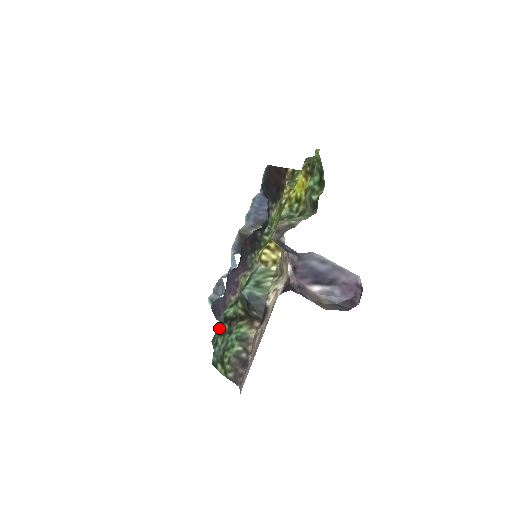
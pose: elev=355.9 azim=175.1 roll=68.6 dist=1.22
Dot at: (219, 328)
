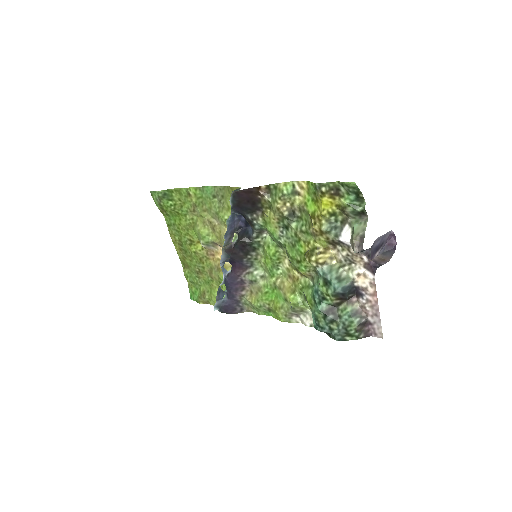
Dot at: (322, 320)
